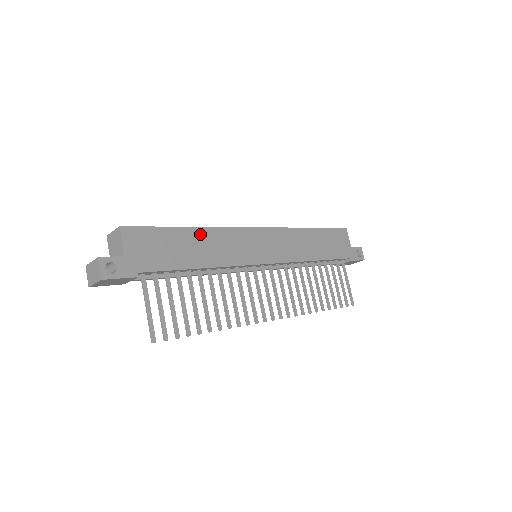
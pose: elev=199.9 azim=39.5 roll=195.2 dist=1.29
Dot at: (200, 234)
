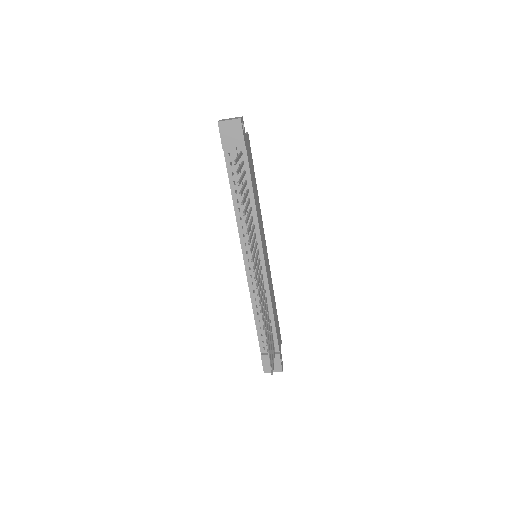
Dot at: (257, 195)
